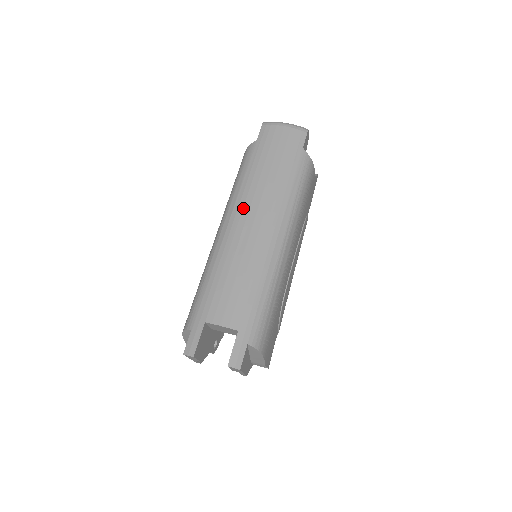
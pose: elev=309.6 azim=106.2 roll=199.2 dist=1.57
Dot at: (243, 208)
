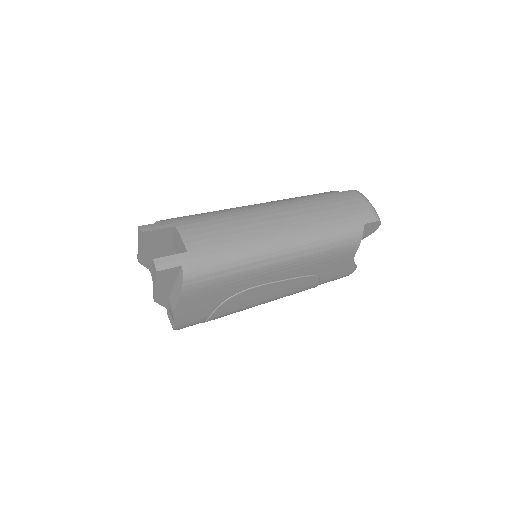
Dot at: (283, 207)
